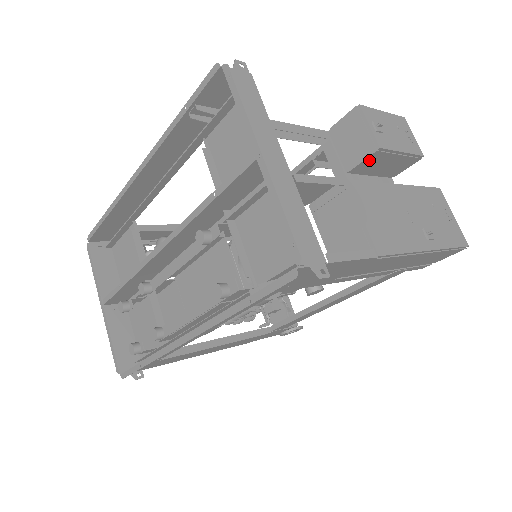
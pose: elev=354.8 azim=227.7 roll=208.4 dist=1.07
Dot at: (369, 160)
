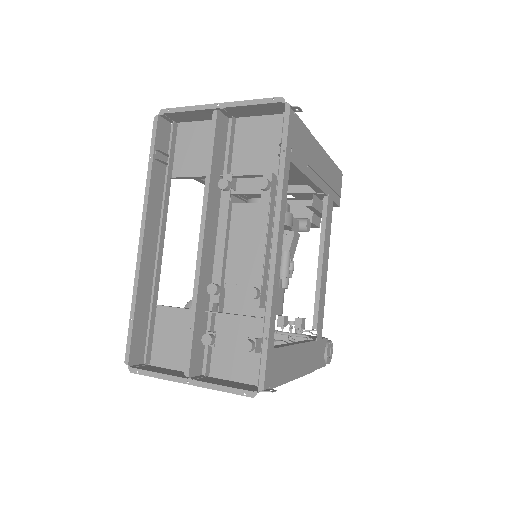
Dot at: occluded
